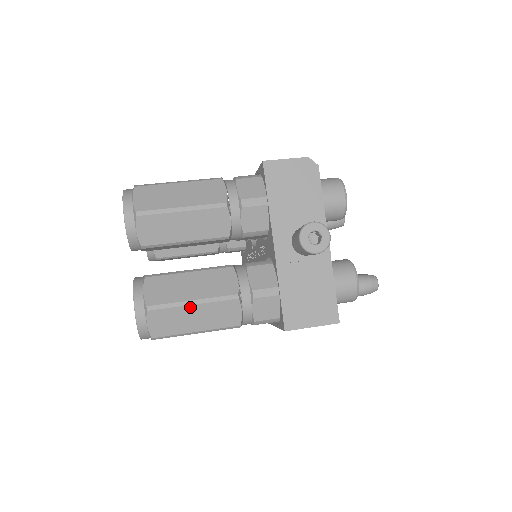
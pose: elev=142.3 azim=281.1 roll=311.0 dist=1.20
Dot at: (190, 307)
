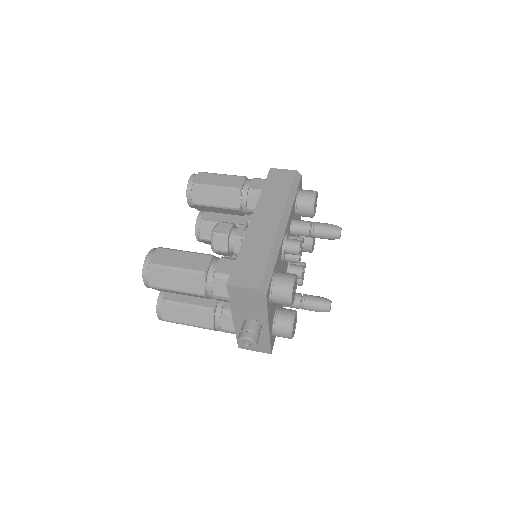
Dot at: occluded
